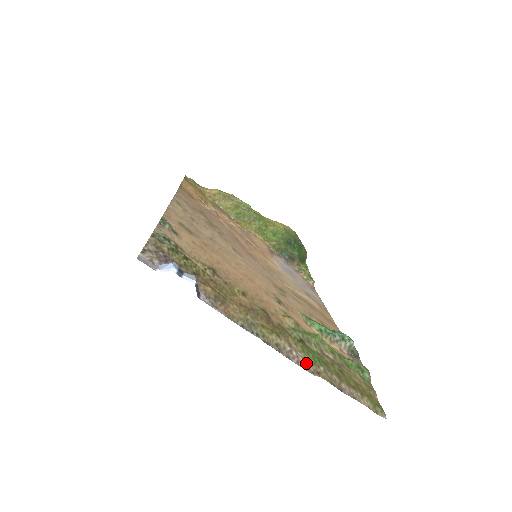
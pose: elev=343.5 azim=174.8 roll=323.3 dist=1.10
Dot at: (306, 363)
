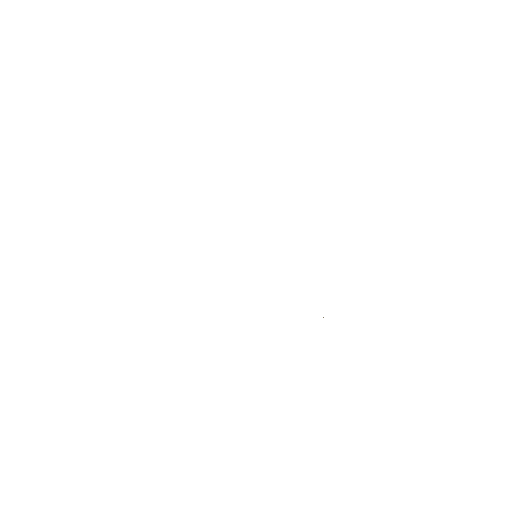
Dot at: occluded
